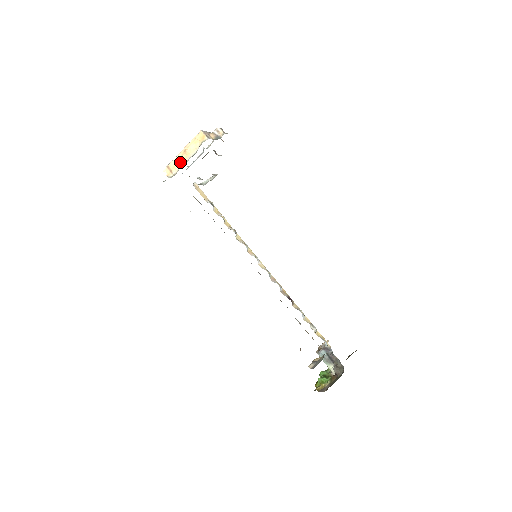
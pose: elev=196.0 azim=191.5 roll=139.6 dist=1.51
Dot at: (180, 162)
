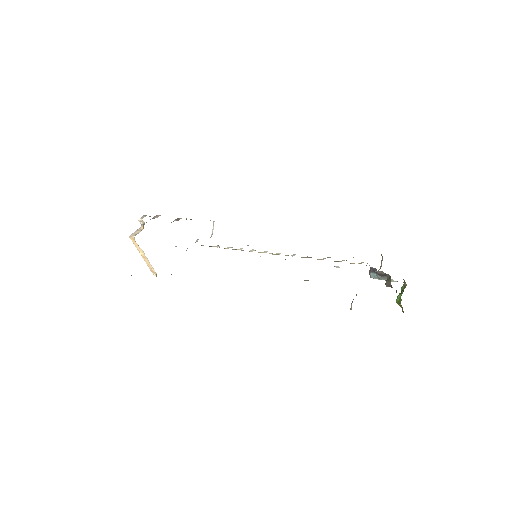
Dot at: (148, 263)
